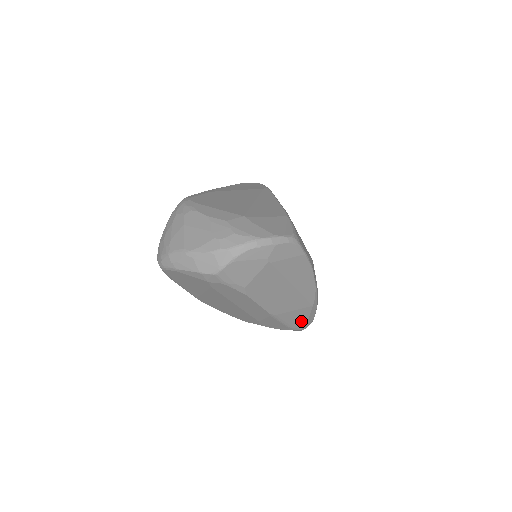
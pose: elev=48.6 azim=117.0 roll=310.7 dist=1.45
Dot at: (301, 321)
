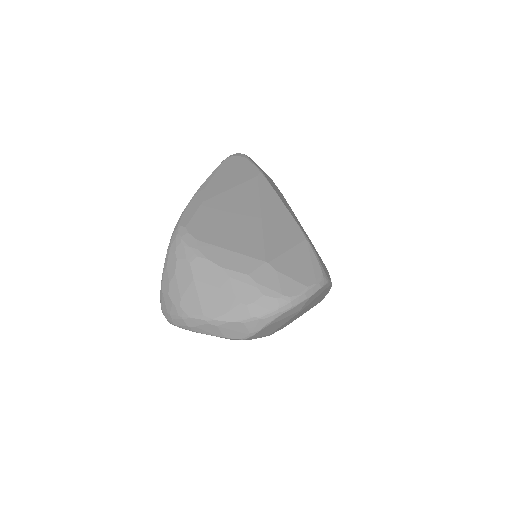
Dot at: occluded
